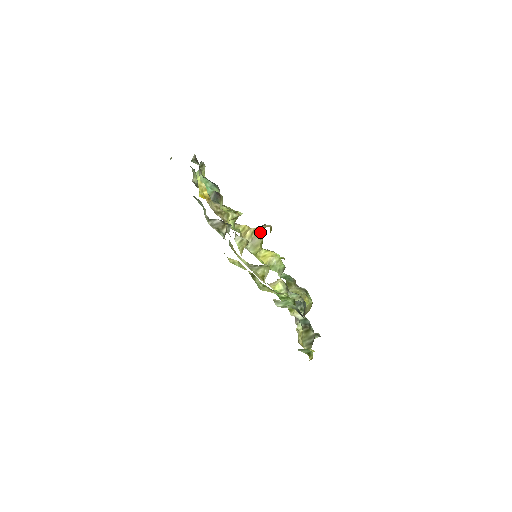
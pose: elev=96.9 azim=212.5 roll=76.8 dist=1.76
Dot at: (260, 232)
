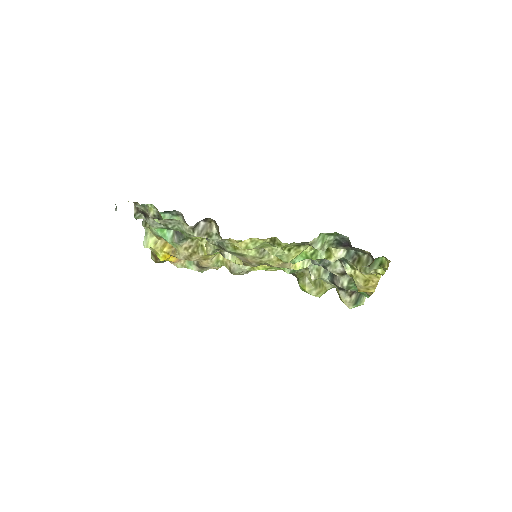
Dot at: occluded
